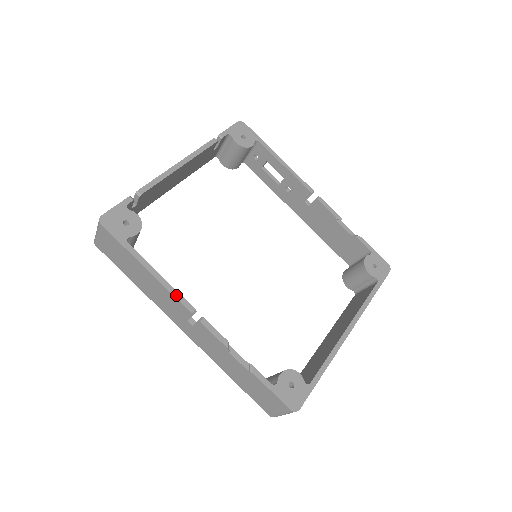
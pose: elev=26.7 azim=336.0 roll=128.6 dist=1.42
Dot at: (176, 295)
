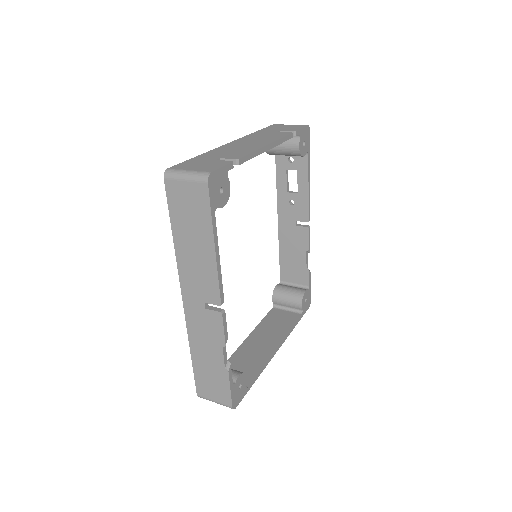
Dot at: (220, 283)
